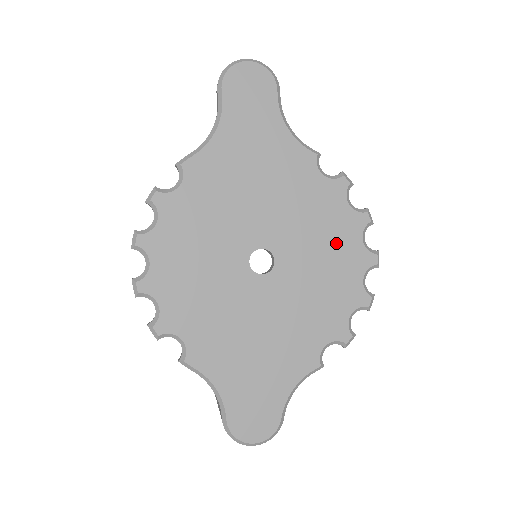
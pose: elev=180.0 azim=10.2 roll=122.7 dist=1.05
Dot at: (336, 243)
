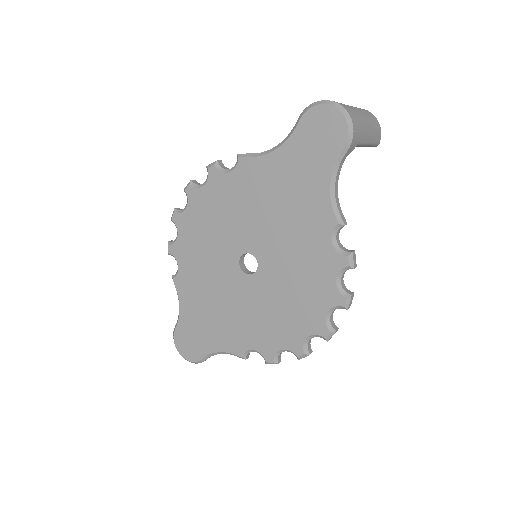
Dot at: (306, 297)
